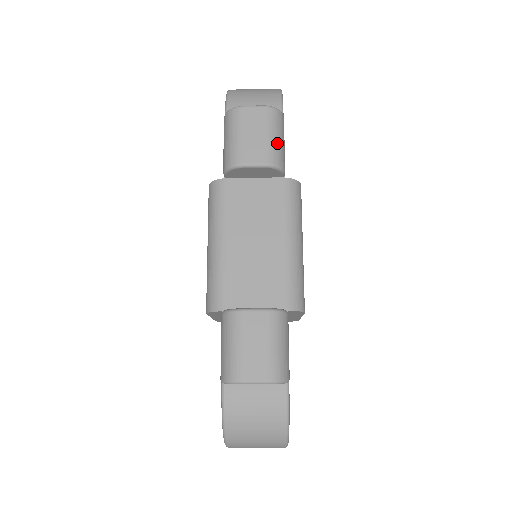
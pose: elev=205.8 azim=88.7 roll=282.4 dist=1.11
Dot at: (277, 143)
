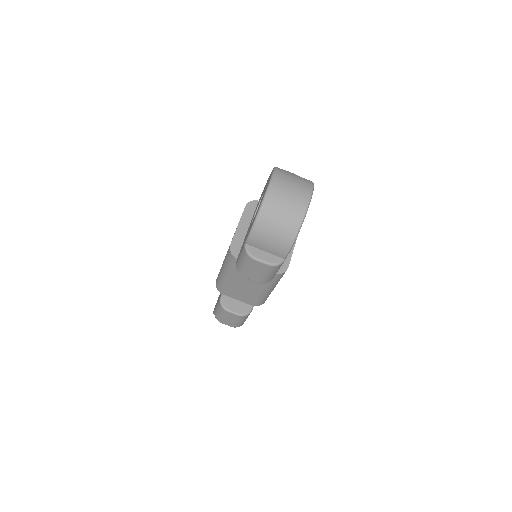
Dot at: occluded
